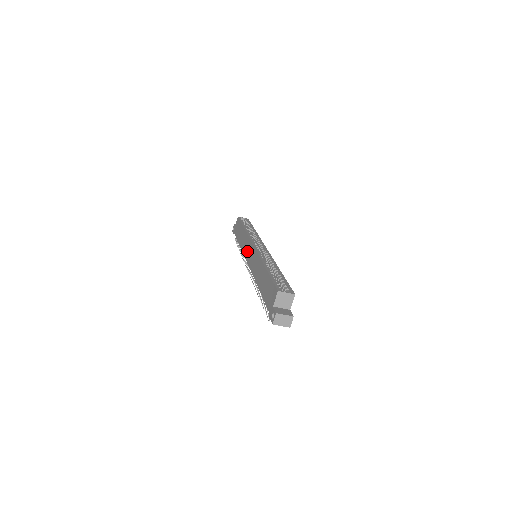
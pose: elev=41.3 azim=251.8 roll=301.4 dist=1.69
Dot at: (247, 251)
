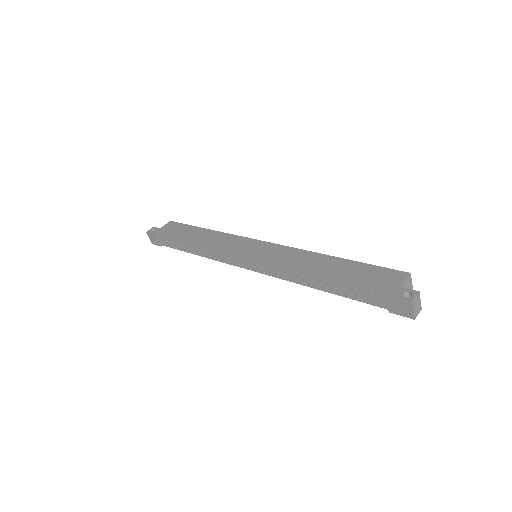
Dot at: (239, 246)
